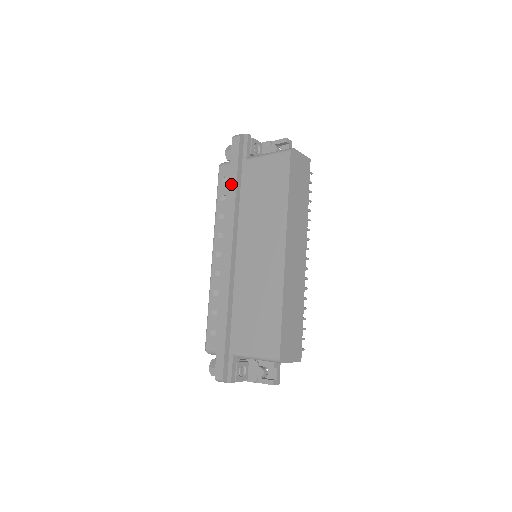
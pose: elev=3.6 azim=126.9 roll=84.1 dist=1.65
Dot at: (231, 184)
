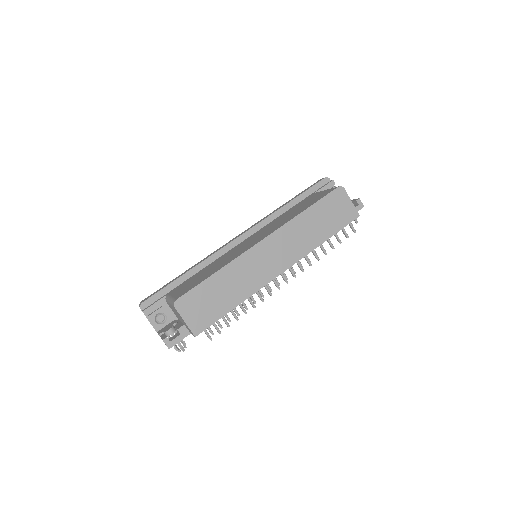
Dot at: (289, 201)
